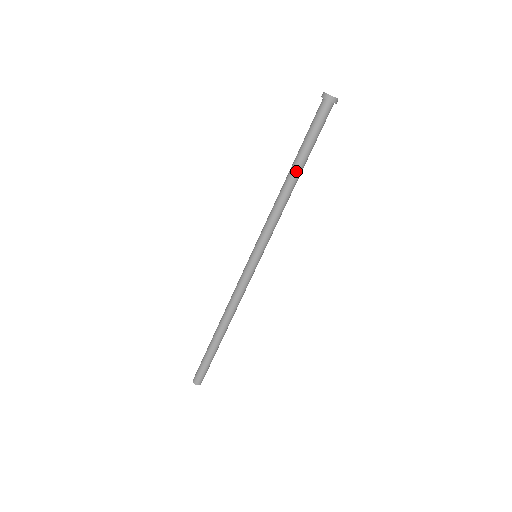
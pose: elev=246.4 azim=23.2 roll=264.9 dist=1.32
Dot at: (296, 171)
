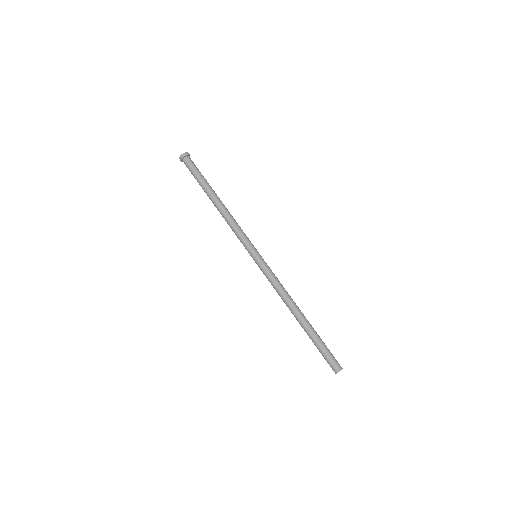
Dot at: (215, 195)
